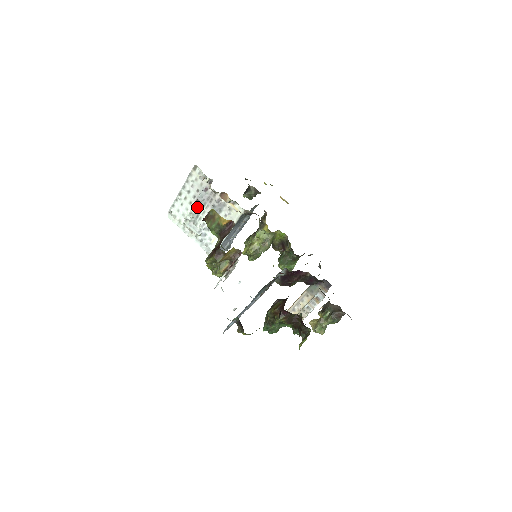
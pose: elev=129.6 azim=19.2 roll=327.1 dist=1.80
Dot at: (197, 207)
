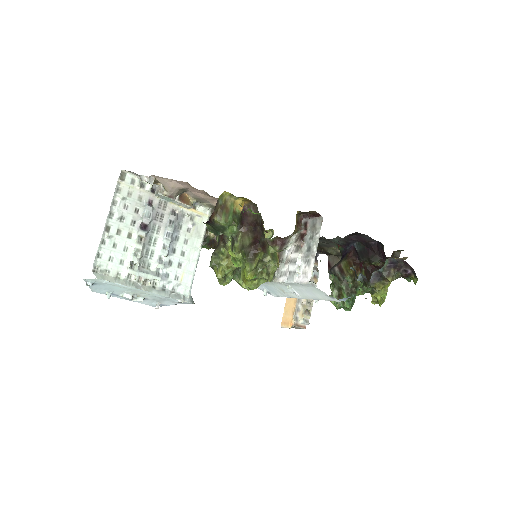
Dot at: (145, 236)
